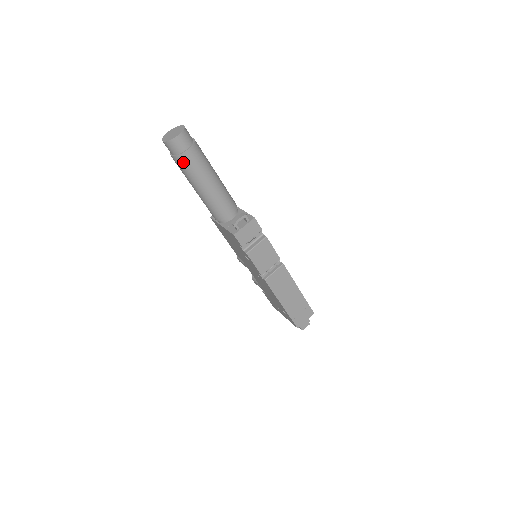
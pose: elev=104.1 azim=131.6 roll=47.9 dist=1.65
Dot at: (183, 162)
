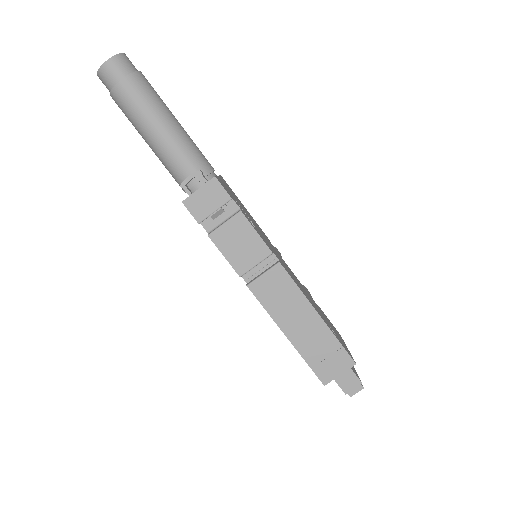
Dot at: (119, 100)
